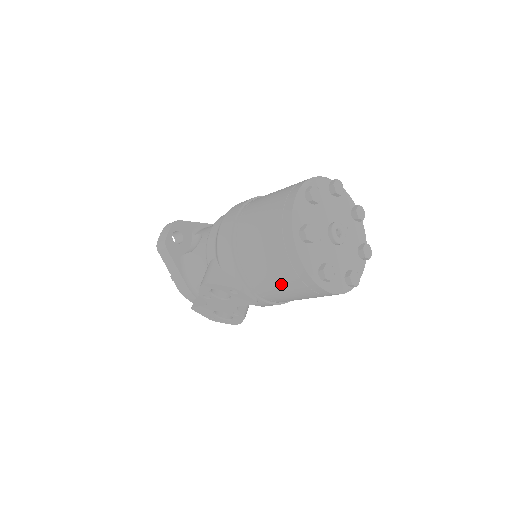
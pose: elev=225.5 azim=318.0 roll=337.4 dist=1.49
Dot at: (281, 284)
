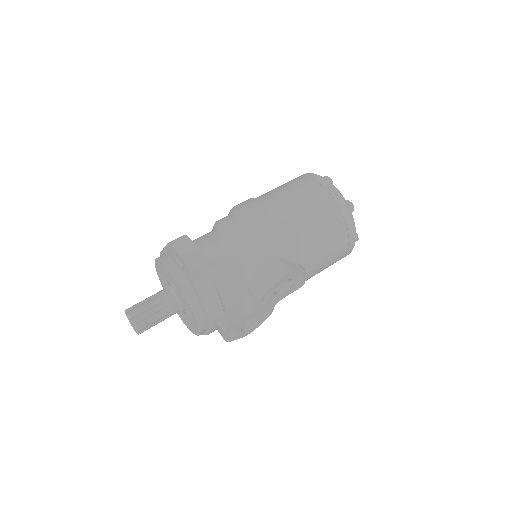
Dot at: (332, 255)
